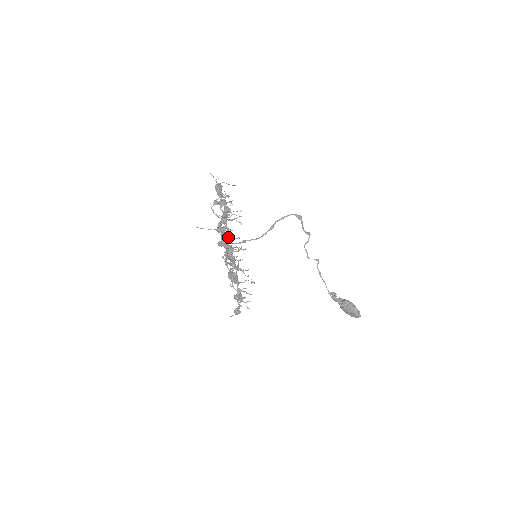
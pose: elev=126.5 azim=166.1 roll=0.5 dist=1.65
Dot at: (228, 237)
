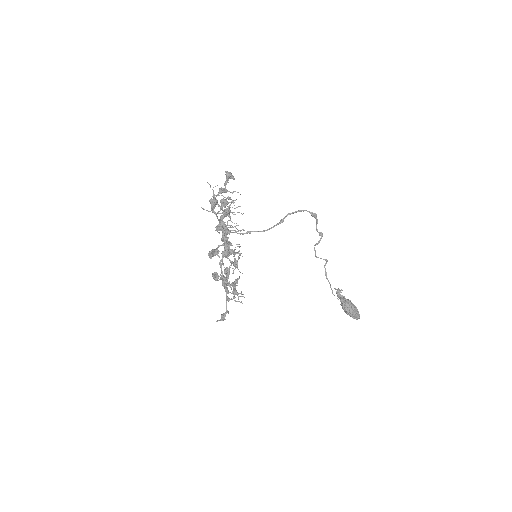
Dot at: occluded
